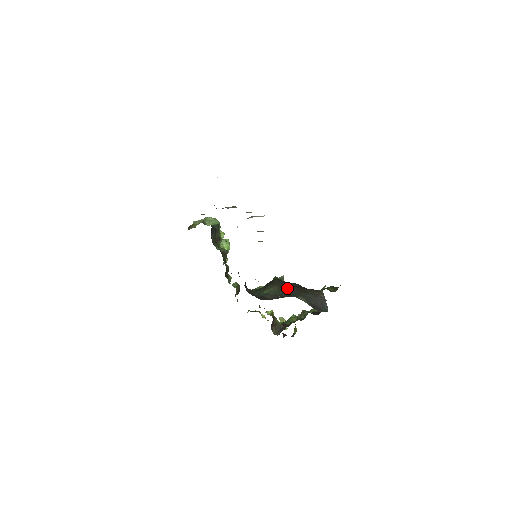
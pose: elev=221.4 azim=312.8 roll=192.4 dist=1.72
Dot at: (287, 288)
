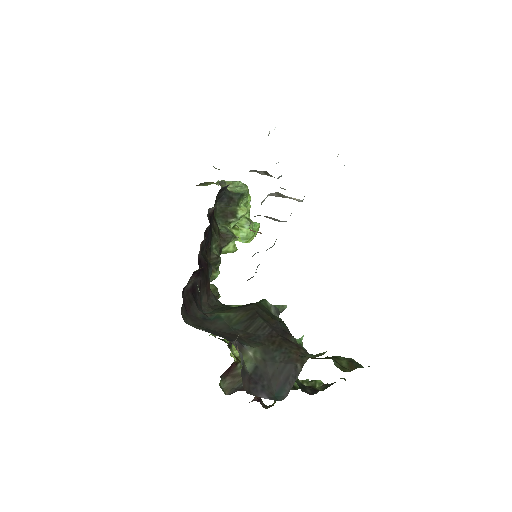
Dot at: (255, 324)
